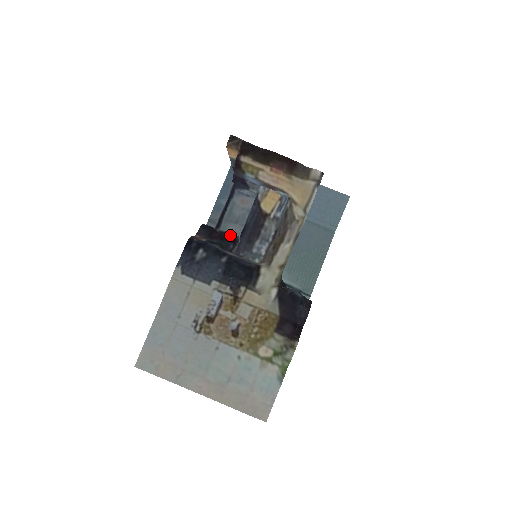
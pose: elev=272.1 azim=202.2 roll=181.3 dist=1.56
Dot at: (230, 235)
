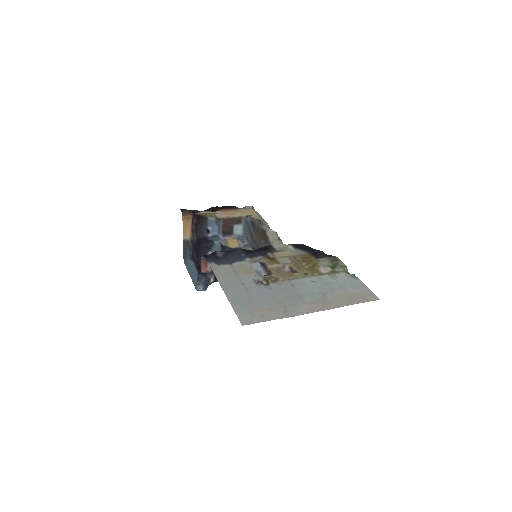
Dot at: occluded
